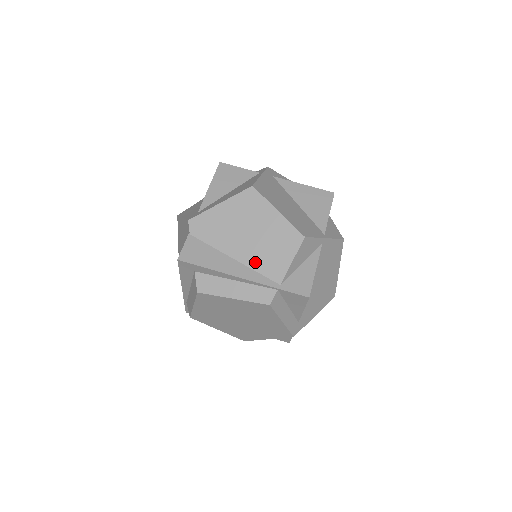
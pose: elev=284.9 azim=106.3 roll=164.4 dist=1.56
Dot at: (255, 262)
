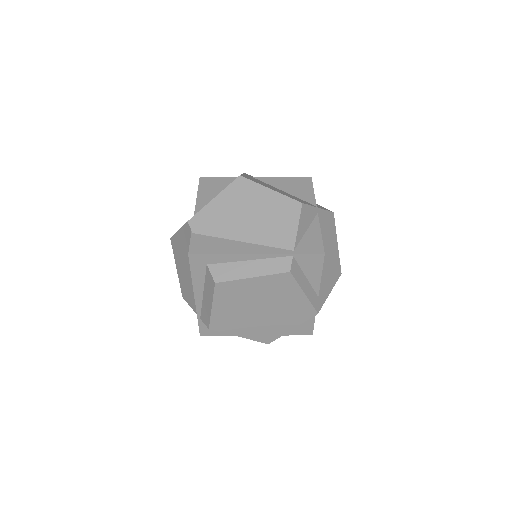
Dot at: (263, 238)
